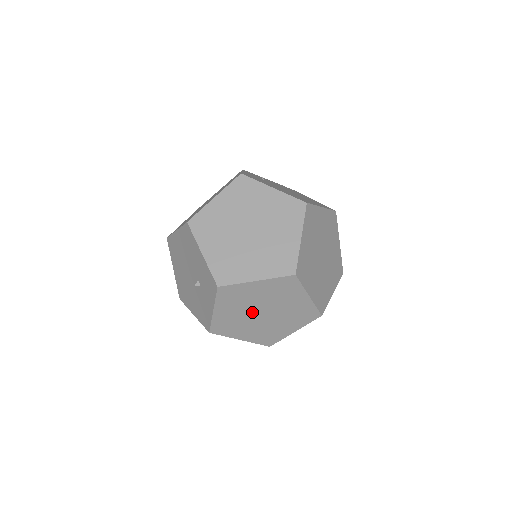
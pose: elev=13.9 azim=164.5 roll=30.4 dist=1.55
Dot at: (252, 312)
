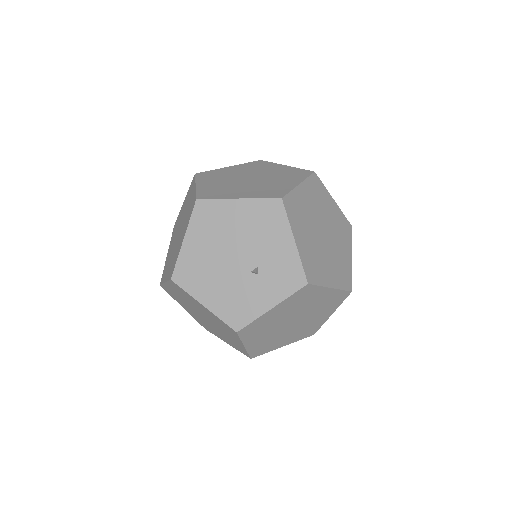
Dot at: (289, 318)
